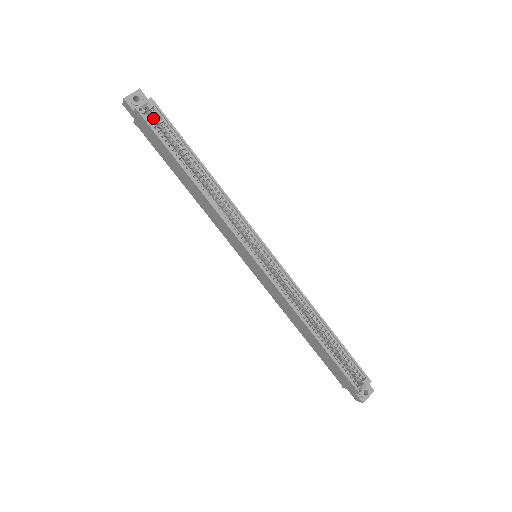
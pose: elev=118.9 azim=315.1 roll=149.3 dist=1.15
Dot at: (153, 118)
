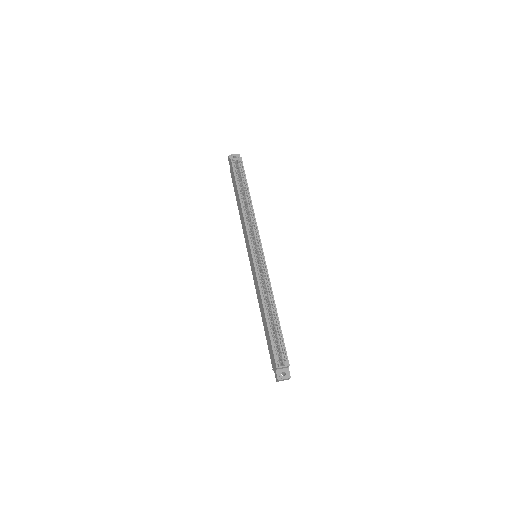
Dot at: (238, 167)
